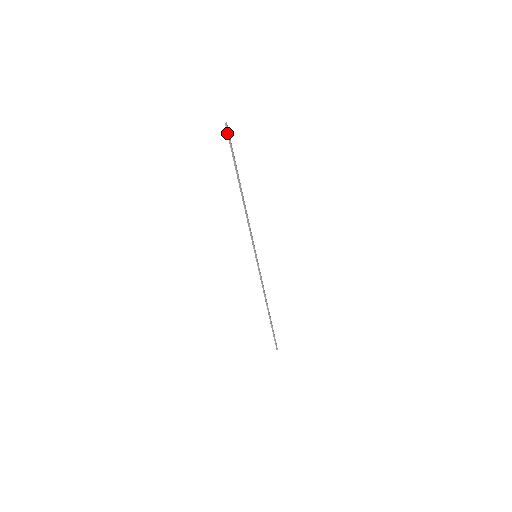
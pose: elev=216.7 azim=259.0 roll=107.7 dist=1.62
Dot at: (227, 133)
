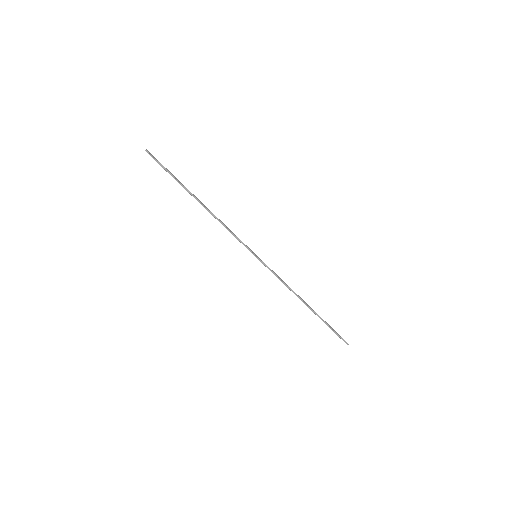
Dot at: occluded
